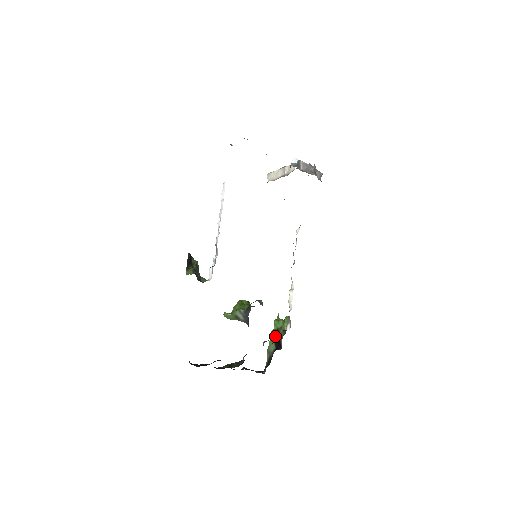
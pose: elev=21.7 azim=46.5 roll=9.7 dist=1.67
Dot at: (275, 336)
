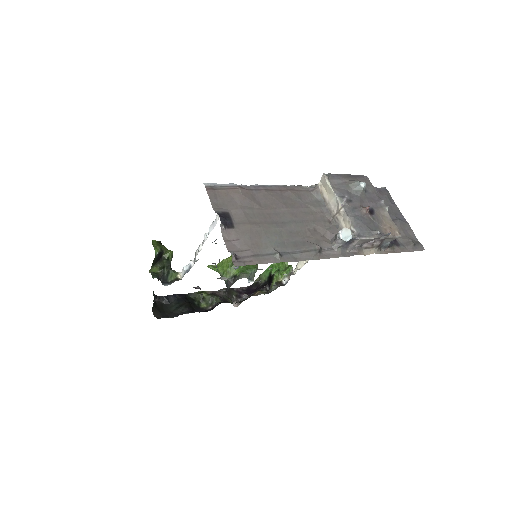
Dot at: (270, 275)
